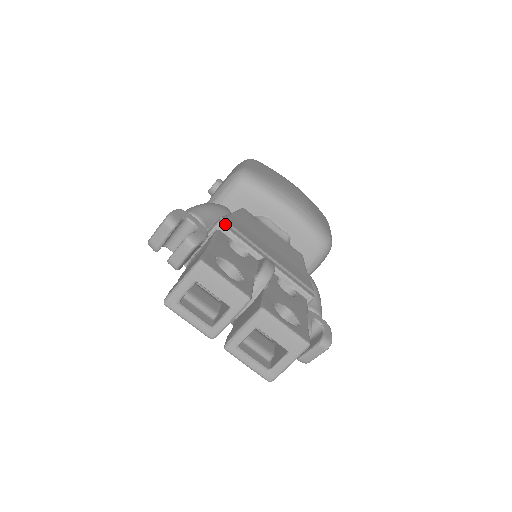
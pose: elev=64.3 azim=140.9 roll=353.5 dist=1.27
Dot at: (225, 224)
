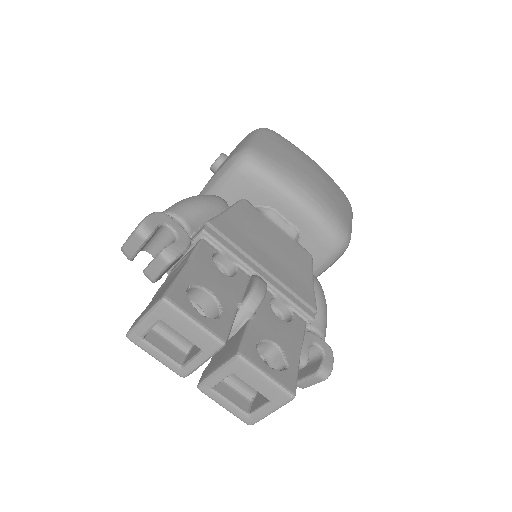
Dot at: (212, 231)
